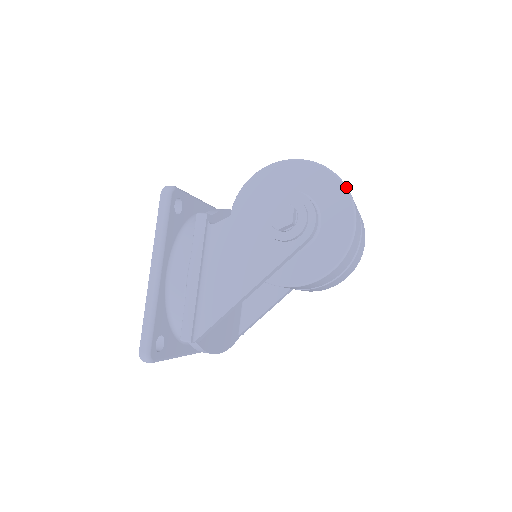
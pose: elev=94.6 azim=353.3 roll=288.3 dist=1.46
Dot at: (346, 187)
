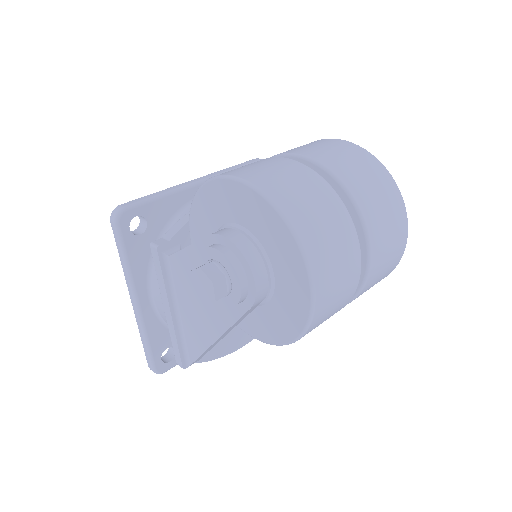
Dot at: (295, 236)
